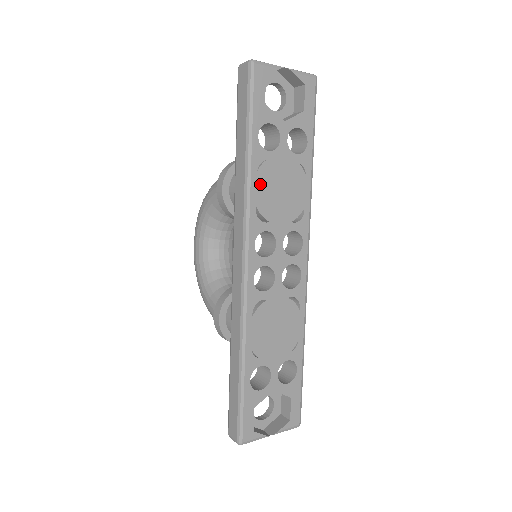
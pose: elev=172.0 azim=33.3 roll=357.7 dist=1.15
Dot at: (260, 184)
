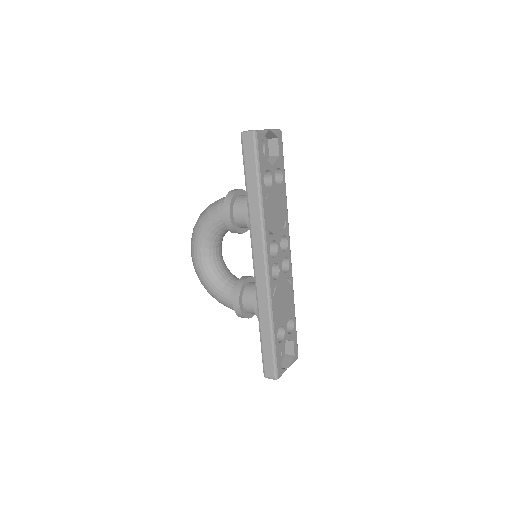
Dot at: (267, 211)
